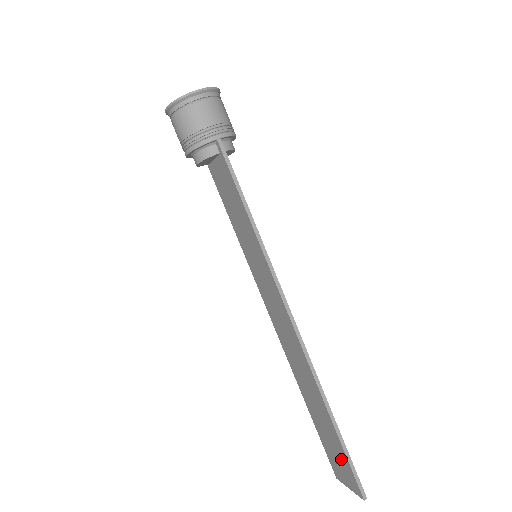
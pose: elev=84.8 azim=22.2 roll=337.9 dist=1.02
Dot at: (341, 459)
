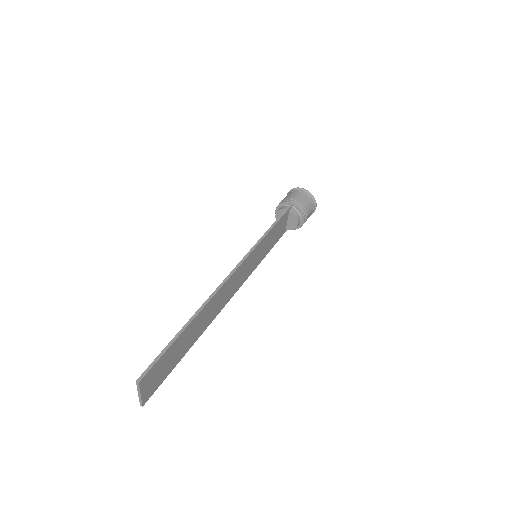
Dot at: occluded
